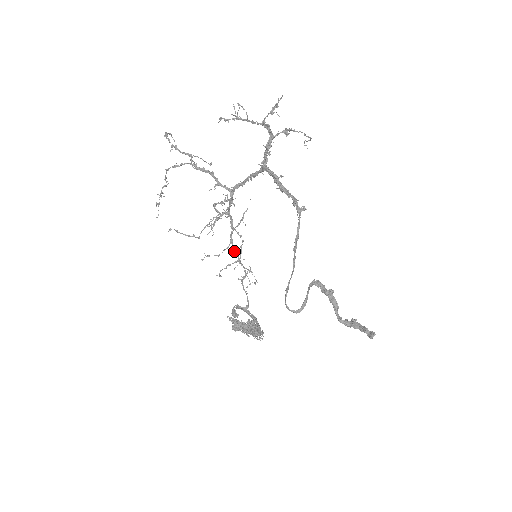
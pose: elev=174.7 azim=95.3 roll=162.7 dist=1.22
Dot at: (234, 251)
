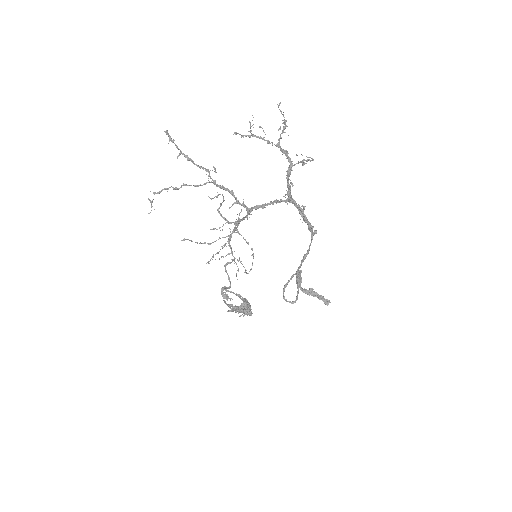
Dot at: (230, 247)
